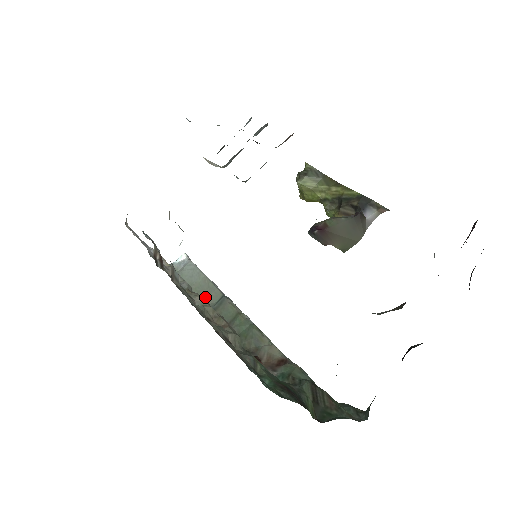
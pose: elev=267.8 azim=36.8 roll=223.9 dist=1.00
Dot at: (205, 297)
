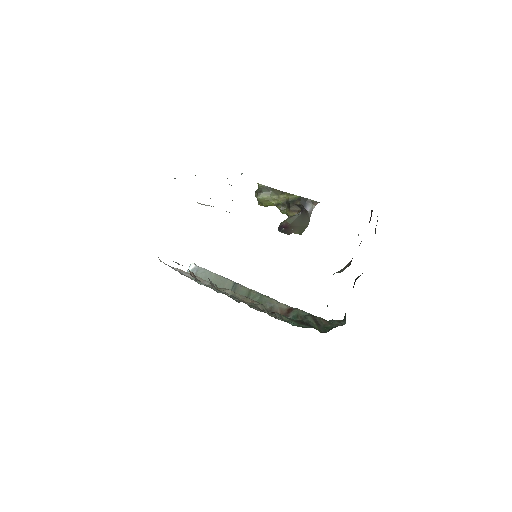
Dot at: (222, 287)
